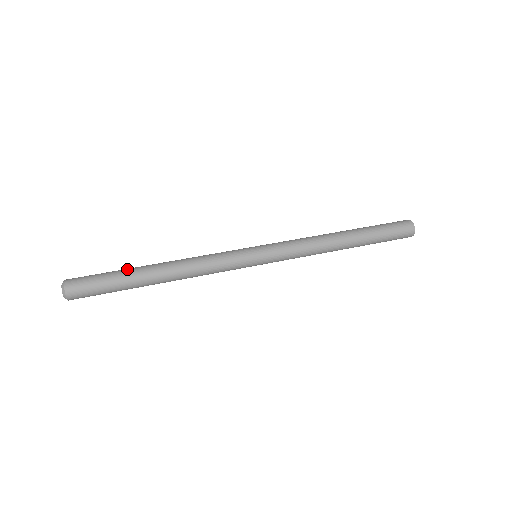
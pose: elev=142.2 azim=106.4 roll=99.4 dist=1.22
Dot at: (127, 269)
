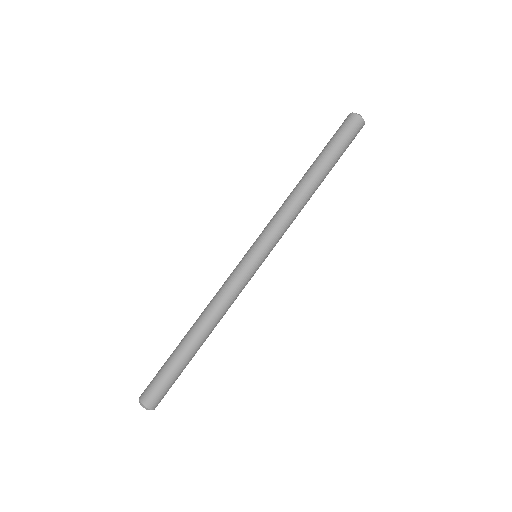
Dot at: (182, 360)
